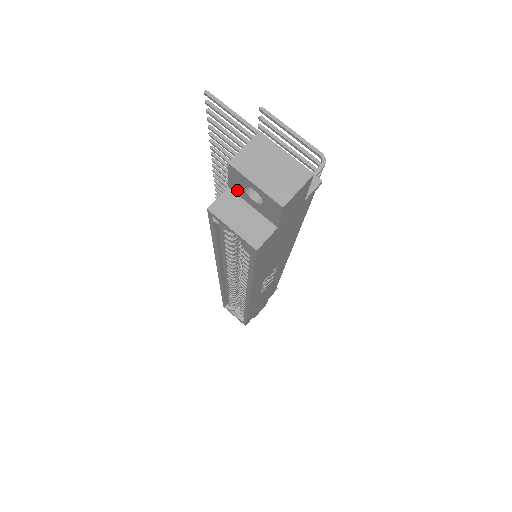
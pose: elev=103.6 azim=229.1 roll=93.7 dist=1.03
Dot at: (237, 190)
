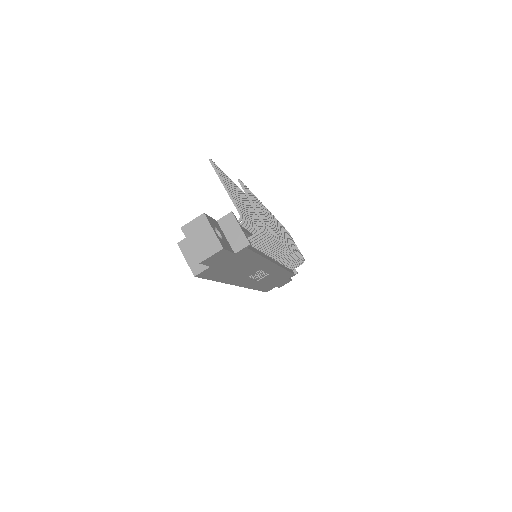
Dot at: occluded
